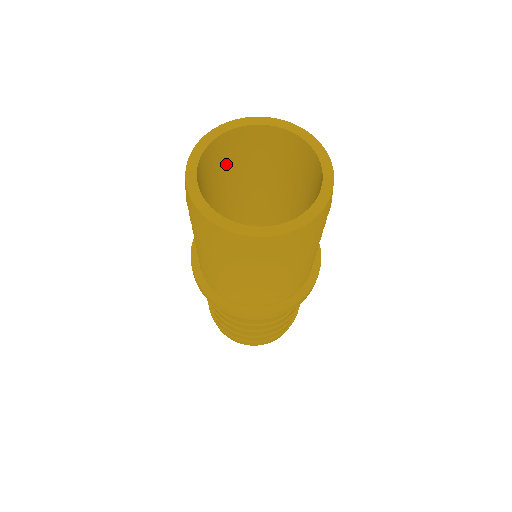
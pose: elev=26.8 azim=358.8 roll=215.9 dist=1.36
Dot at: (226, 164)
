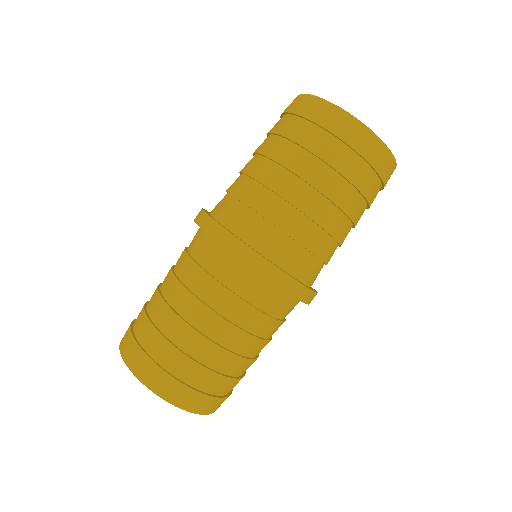
Dot at: occluded
